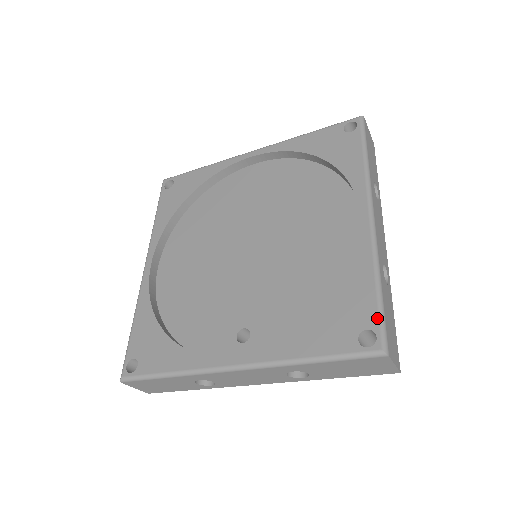
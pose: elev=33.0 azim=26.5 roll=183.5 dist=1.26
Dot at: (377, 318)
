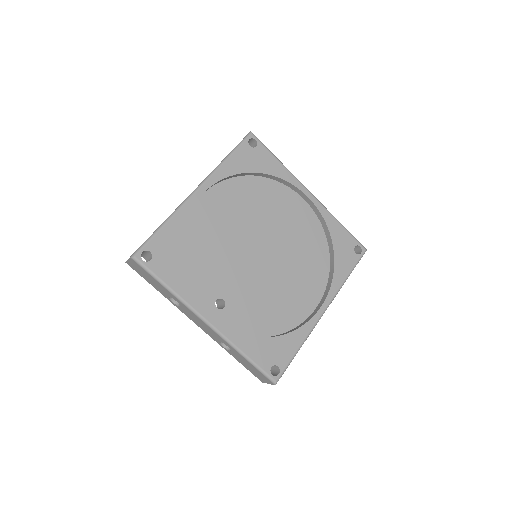
Dot at: (286, 365)
